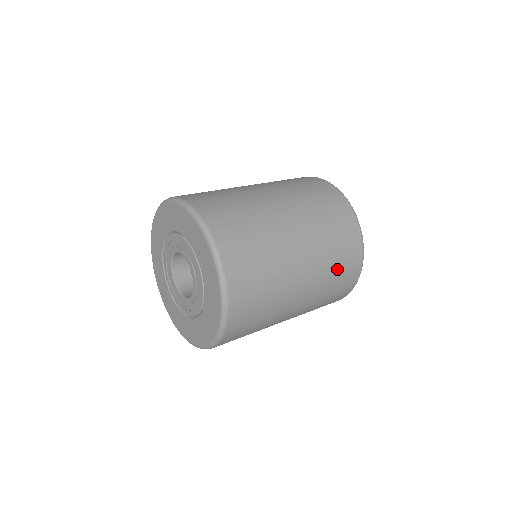
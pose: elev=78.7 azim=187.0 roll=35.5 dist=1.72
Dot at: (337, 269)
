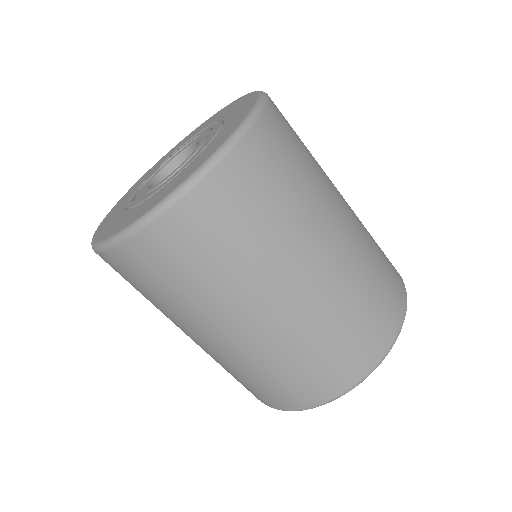
Dot at: (273, 377)
